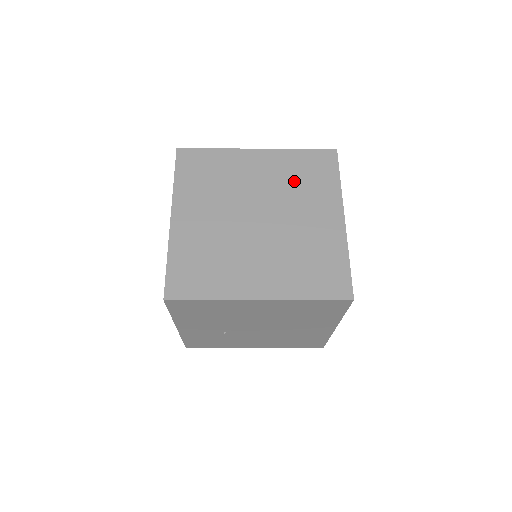
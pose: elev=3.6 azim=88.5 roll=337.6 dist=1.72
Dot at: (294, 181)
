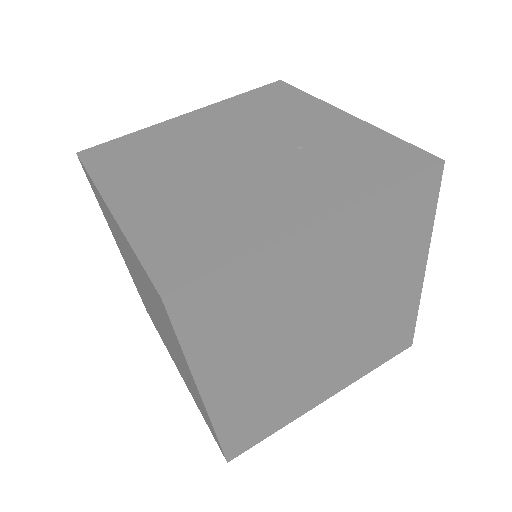
Dot at: (374, 252)
